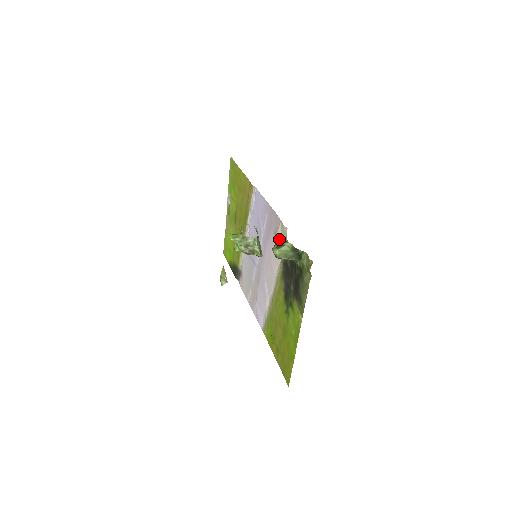
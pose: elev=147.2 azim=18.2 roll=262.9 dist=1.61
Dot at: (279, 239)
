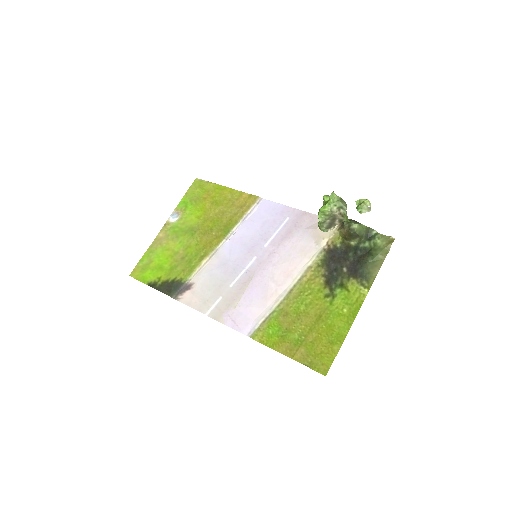
Dot at: (351, 220)
